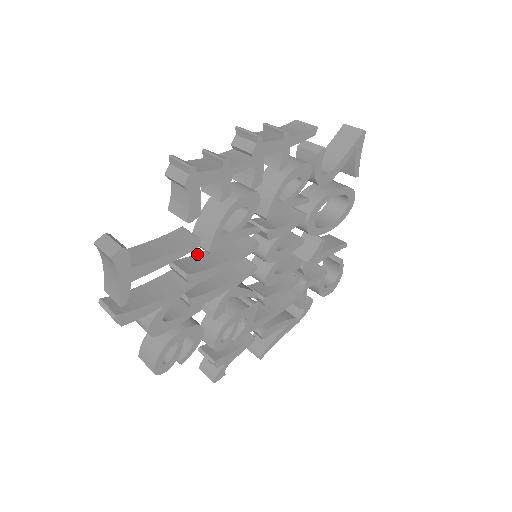
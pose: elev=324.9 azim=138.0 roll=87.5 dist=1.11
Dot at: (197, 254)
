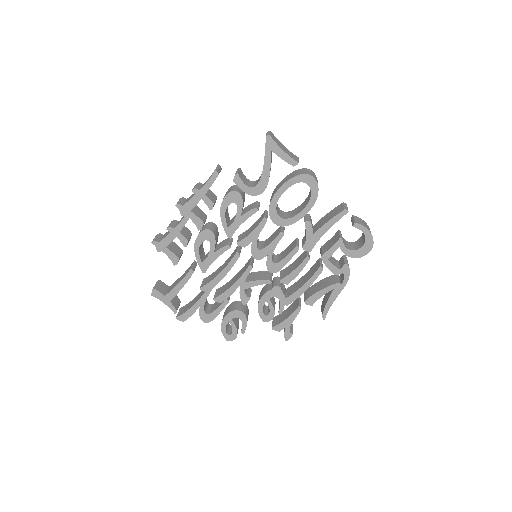
Dot at: (217, 269)
